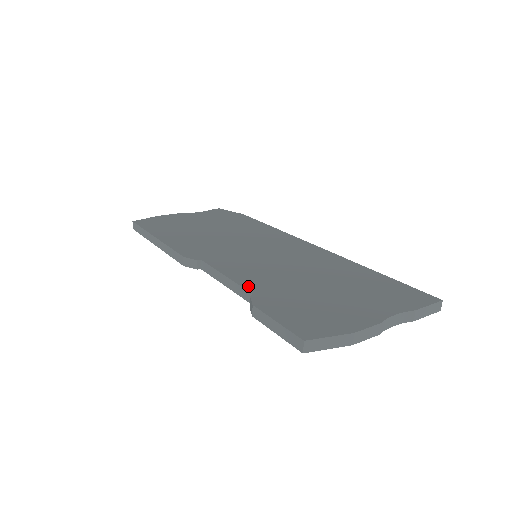
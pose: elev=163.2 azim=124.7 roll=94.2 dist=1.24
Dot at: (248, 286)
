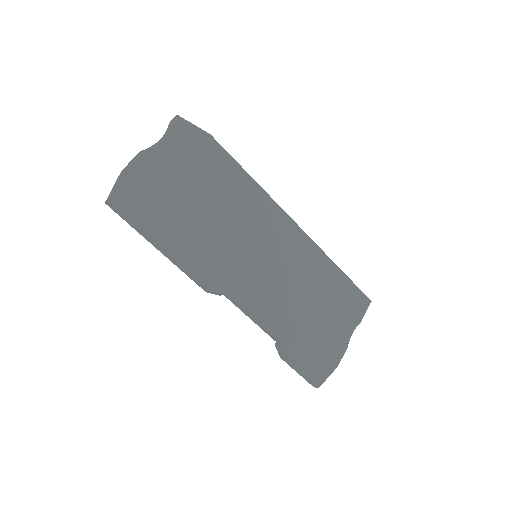
Dot at: (274, 331)
